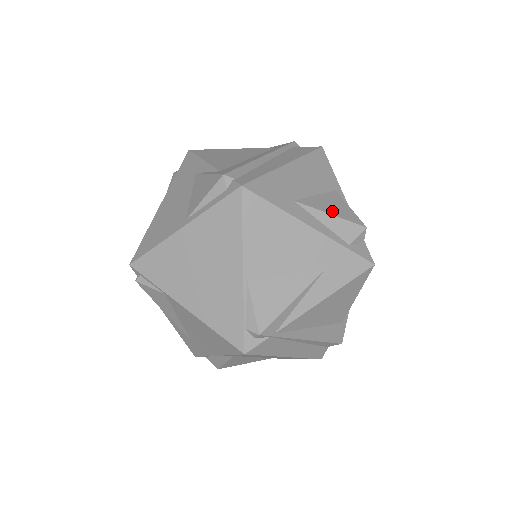
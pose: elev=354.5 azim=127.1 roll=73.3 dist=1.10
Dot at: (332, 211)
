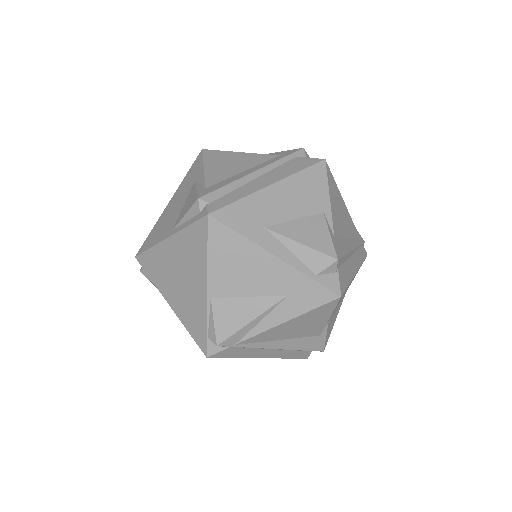
Dot at: (305, 239)
